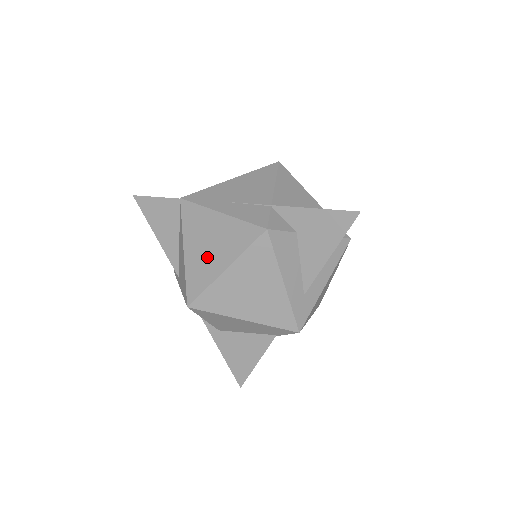
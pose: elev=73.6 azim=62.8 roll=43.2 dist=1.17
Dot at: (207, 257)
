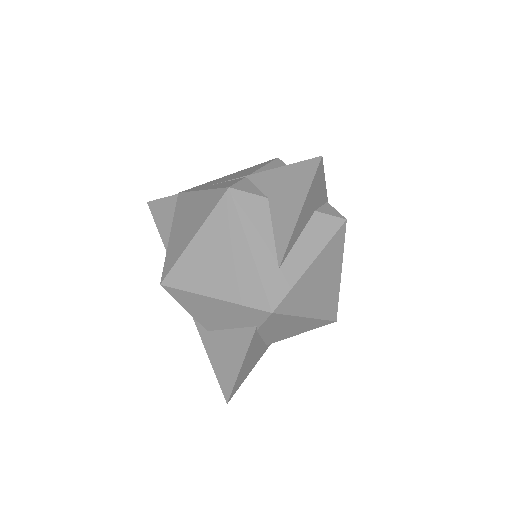
Dot at: (183, 233)
